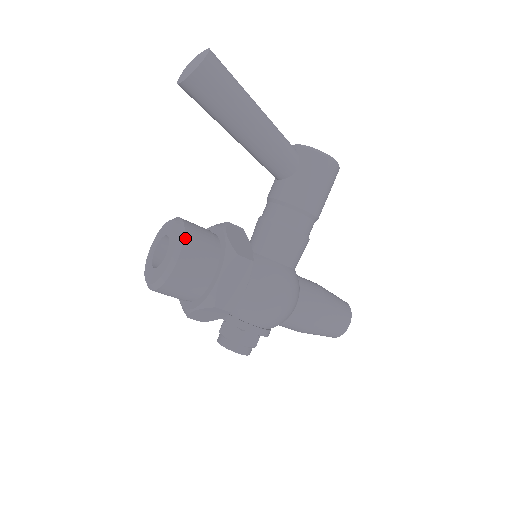
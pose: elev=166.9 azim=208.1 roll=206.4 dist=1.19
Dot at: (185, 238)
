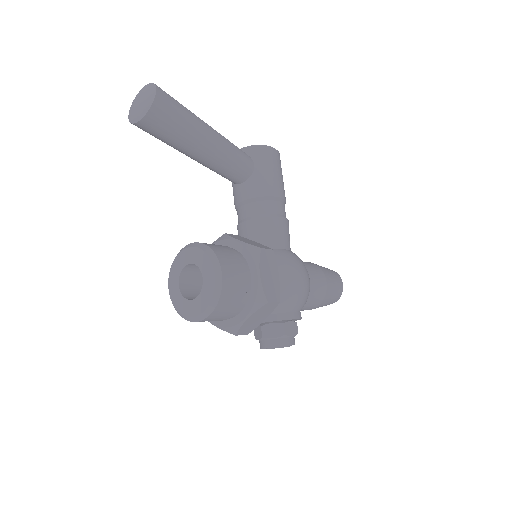
Dot at: (215, 252)
